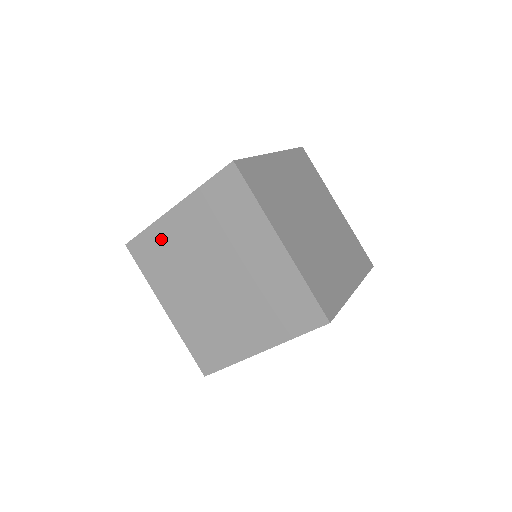
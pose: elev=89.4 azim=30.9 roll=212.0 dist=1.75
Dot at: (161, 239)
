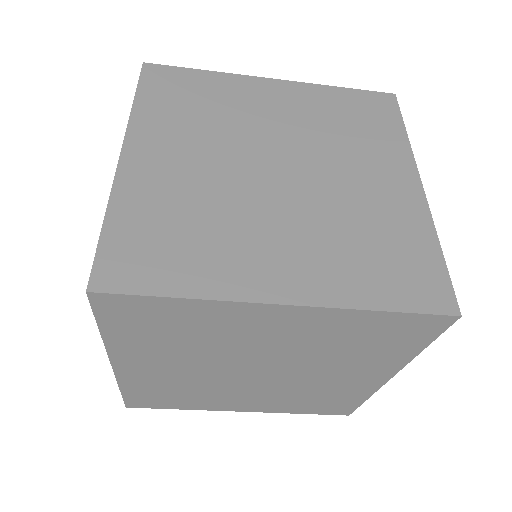
Dot at: (218, 89)
